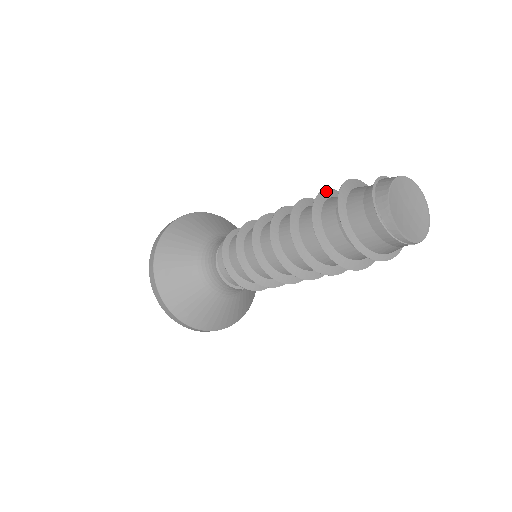
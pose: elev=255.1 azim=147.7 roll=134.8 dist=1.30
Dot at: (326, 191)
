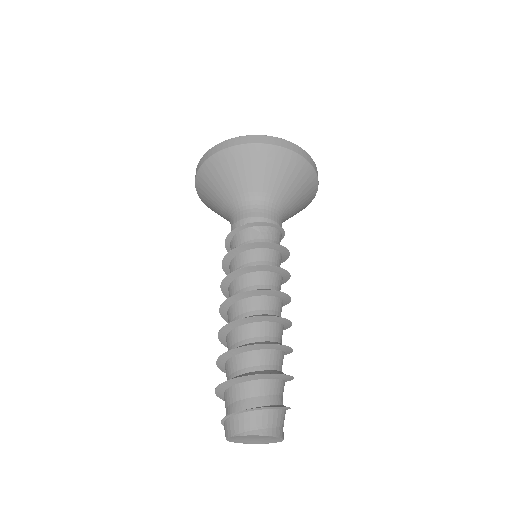
Dot at: (219, 361)
